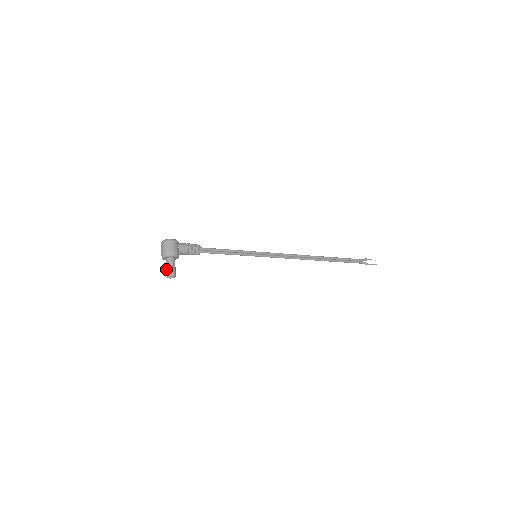
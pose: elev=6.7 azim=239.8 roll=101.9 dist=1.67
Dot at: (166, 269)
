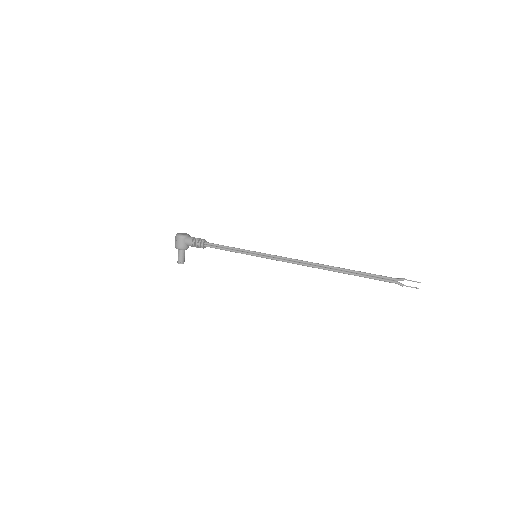
Dot at: occluded
